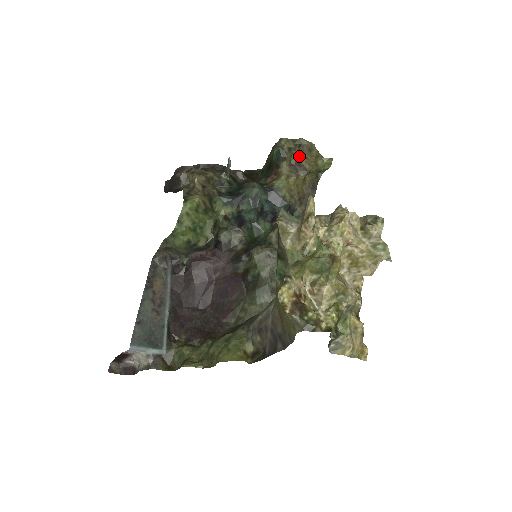
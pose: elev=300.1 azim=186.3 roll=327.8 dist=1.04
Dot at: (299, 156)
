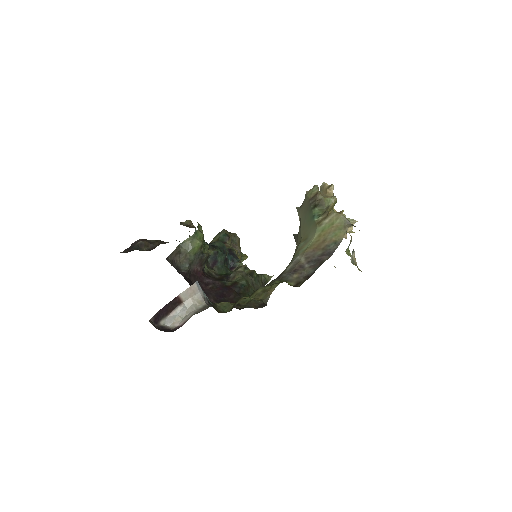
Dot at: (234, 242)
